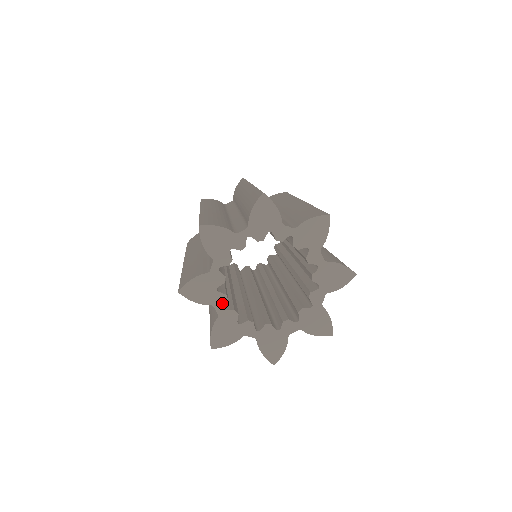
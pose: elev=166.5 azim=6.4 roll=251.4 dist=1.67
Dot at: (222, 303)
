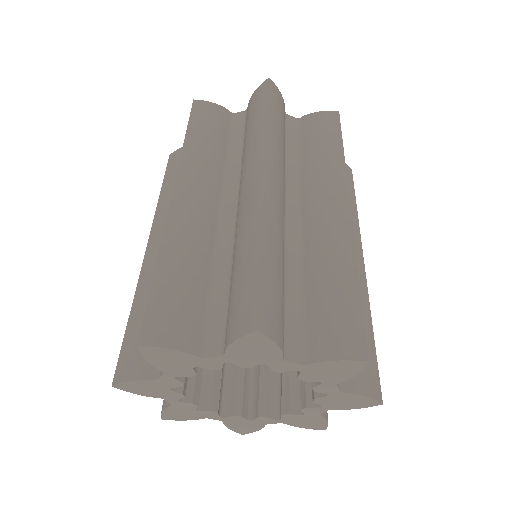
Dot at: (214, 415)
